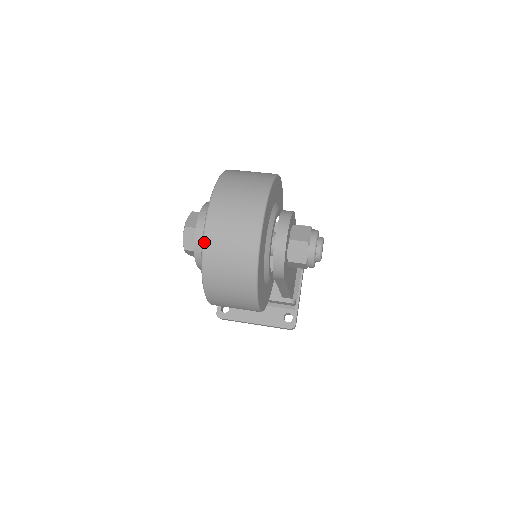
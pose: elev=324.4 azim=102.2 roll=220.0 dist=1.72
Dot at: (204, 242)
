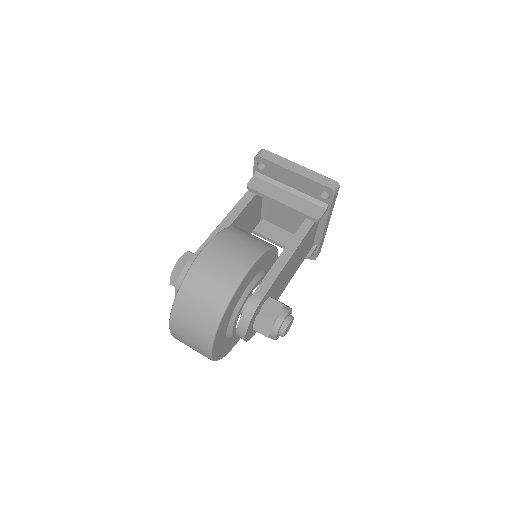
Dot at: occluded
